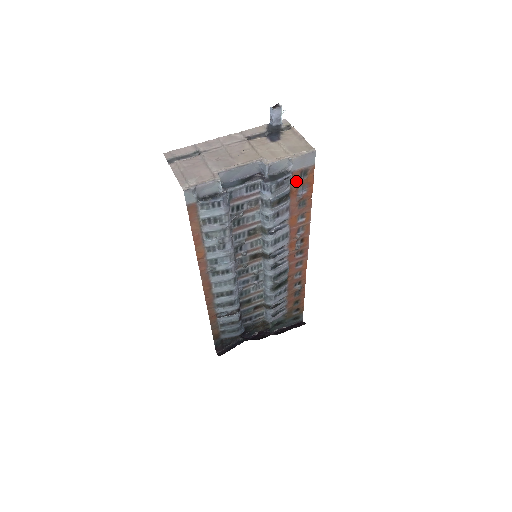
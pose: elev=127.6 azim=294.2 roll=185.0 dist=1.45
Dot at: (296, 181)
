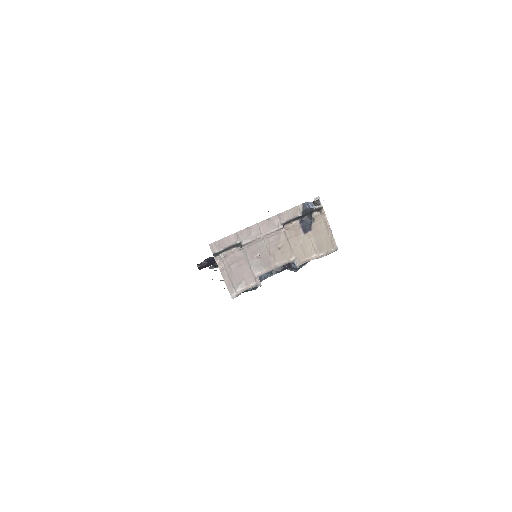
Dot at: occluded
